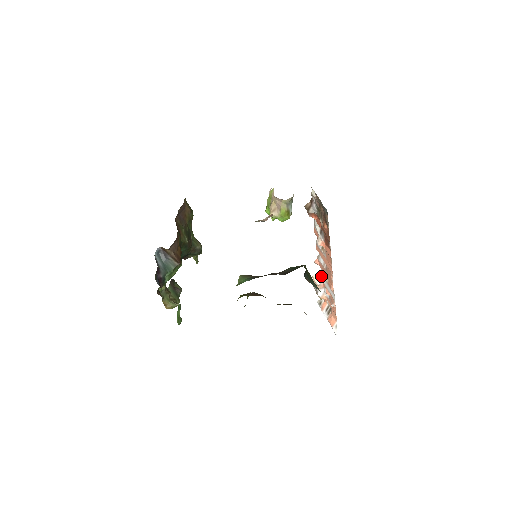
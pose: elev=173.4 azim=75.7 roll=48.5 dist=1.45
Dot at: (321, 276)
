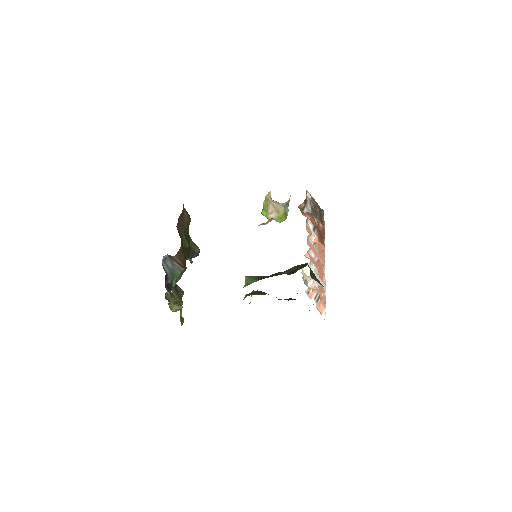
Dot at: (311, 268)
